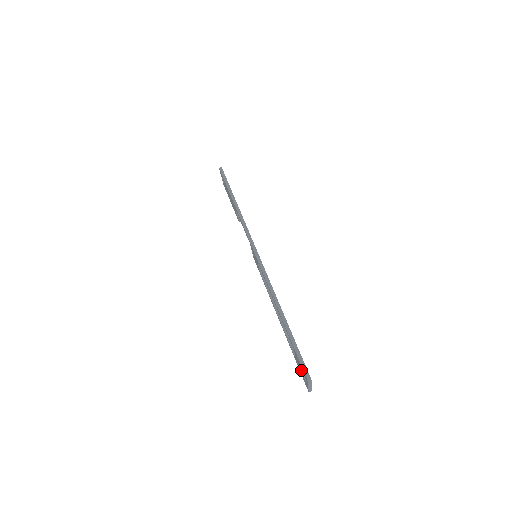
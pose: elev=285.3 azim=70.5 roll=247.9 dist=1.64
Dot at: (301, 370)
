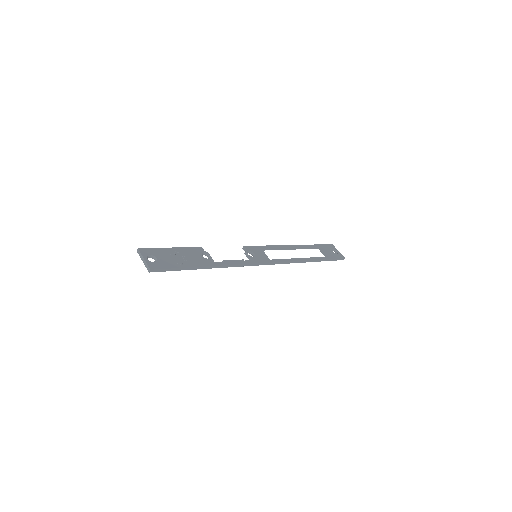
Dot at: occluded
